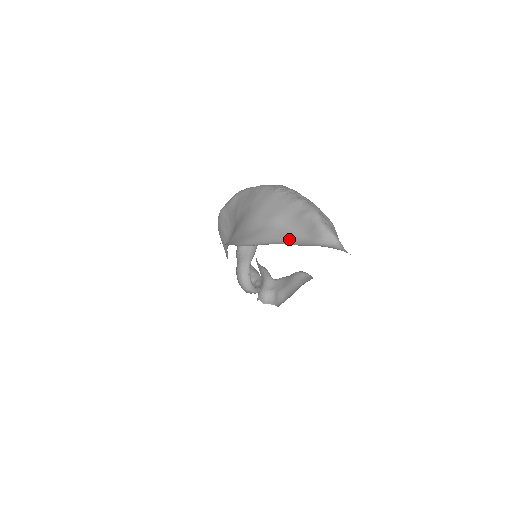
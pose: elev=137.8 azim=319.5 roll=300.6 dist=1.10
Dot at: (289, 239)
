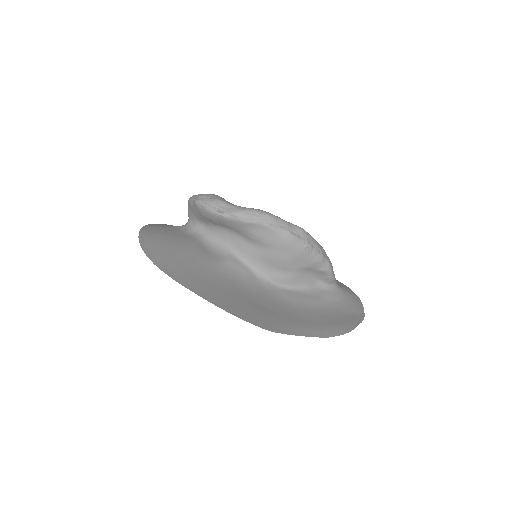
Dot at: (309, 282)
